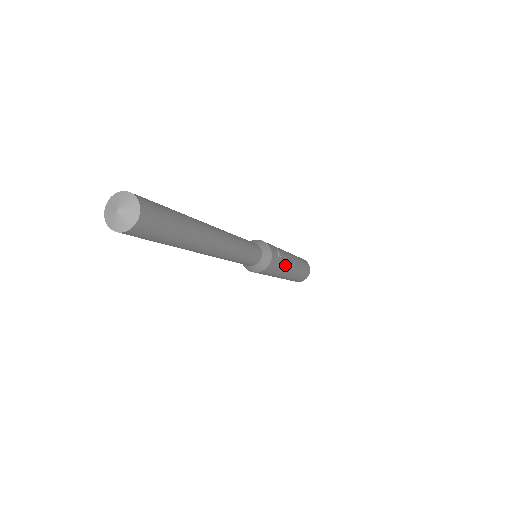
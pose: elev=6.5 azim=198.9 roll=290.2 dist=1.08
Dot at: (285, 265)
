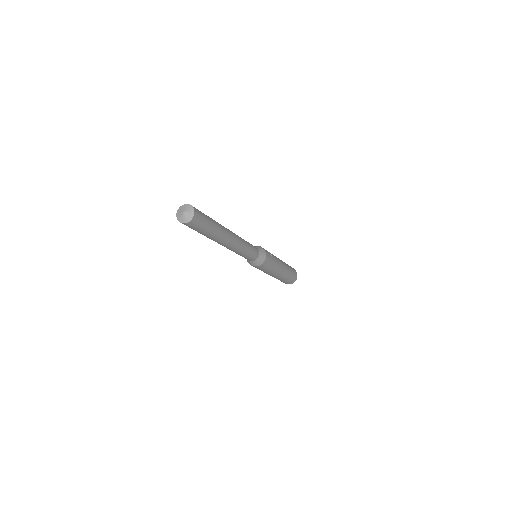
Dot at: (276, 264)
